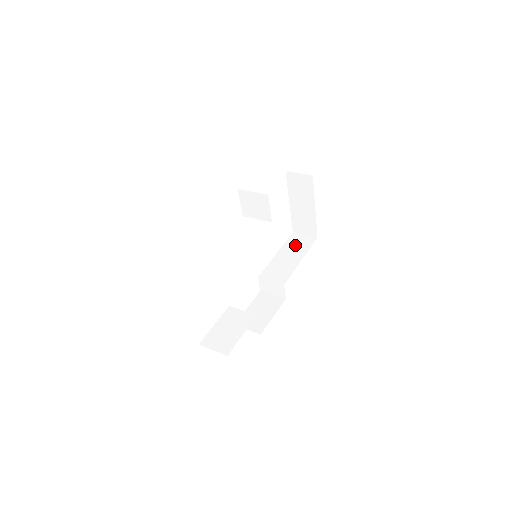
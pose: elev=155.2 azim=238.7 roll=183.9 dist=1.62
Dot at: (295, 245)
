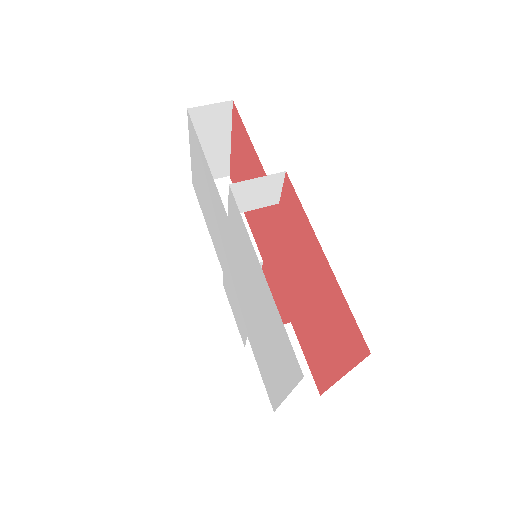
Dot at: occluded
